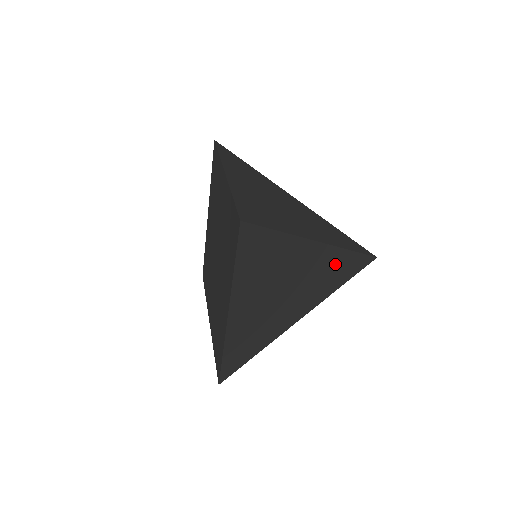
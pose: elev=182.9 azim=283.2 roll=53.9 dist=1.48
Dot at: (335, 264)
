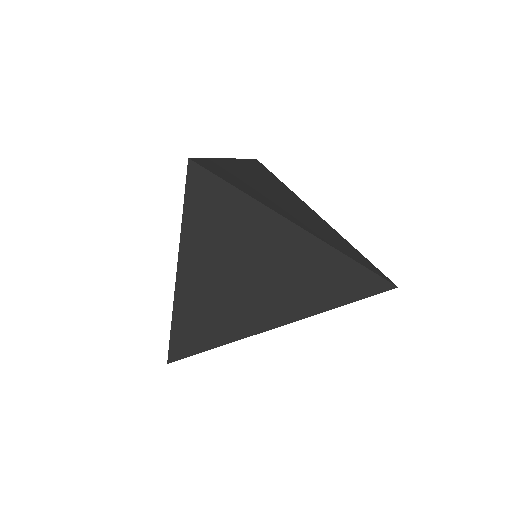
Dot at: occluded
